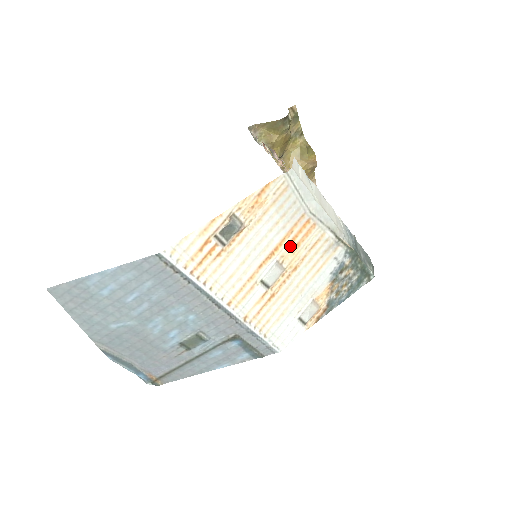
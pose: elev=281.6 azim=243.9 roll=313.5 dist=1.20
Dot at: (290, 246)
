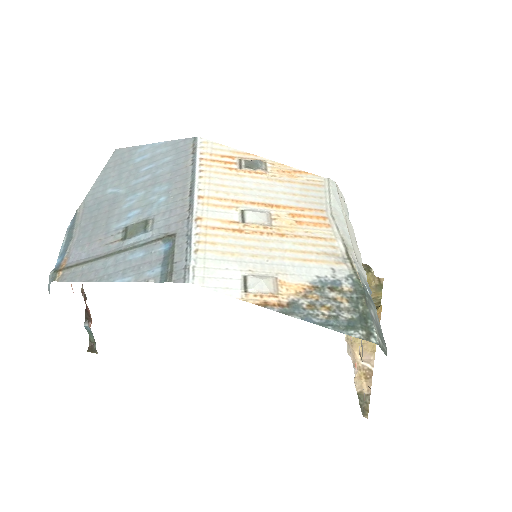
Dot at: (292, 217)
